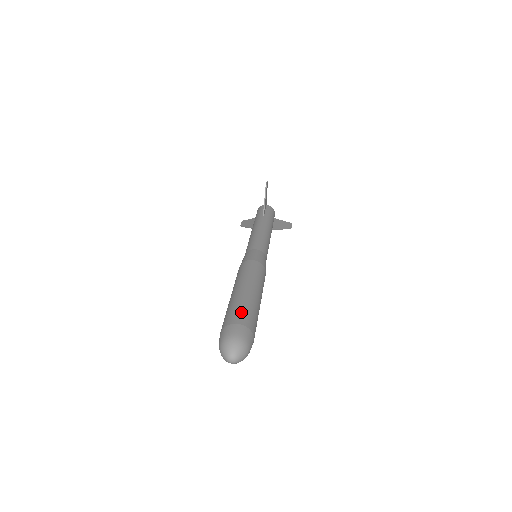
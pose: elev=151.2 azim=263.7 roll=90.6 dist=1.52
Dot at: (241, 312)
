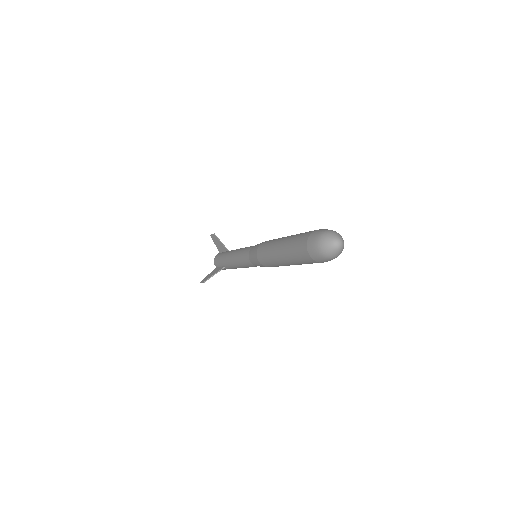
Dot at: occluded
